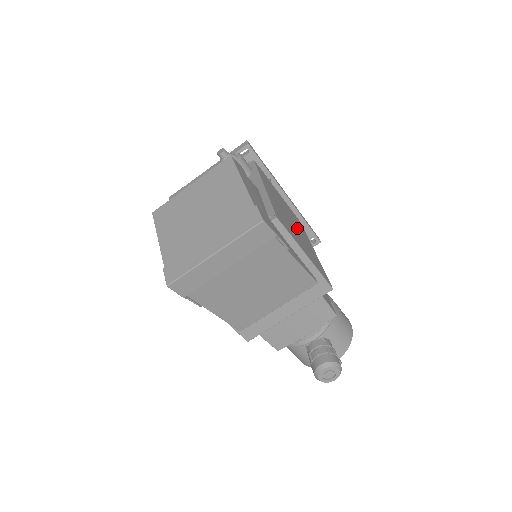
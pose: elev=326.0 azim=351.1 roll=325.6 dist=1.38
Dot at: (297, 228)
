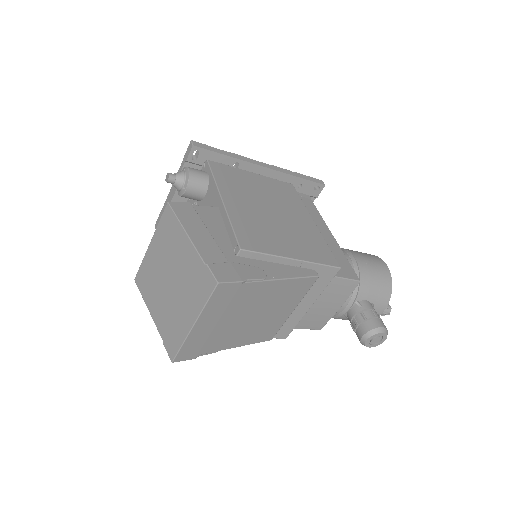
Dot at: (281, 213)
